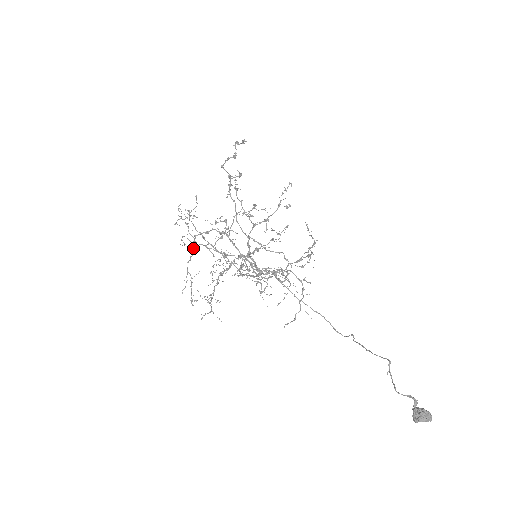
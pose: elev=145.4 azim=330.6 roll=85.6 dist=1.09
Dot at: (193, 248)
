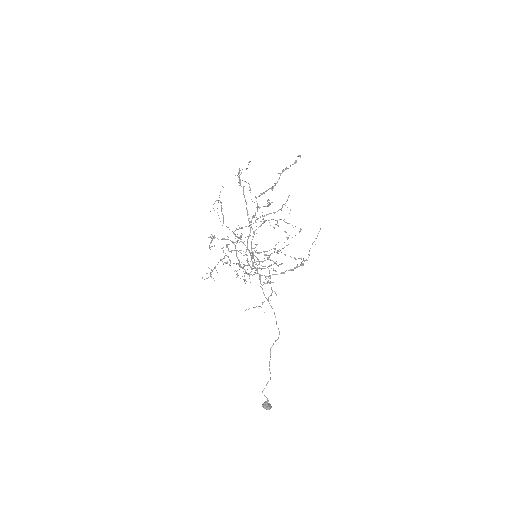
Dot at: (213, 238)
